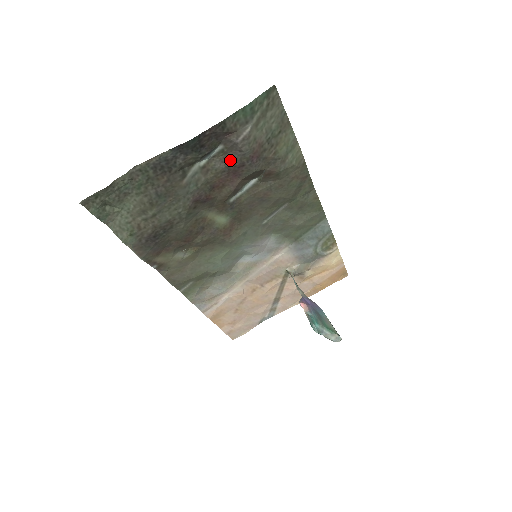
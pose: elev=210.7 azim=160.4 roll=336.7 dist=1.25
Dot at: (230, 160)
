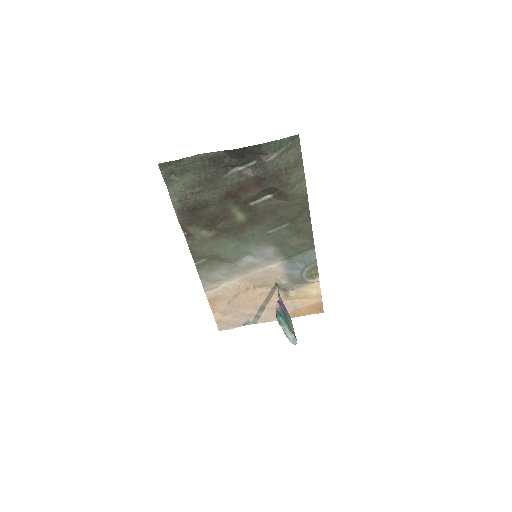
Dot at: (258, 173)
